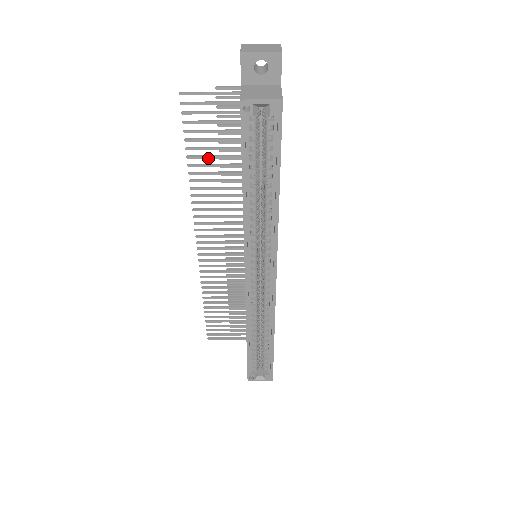
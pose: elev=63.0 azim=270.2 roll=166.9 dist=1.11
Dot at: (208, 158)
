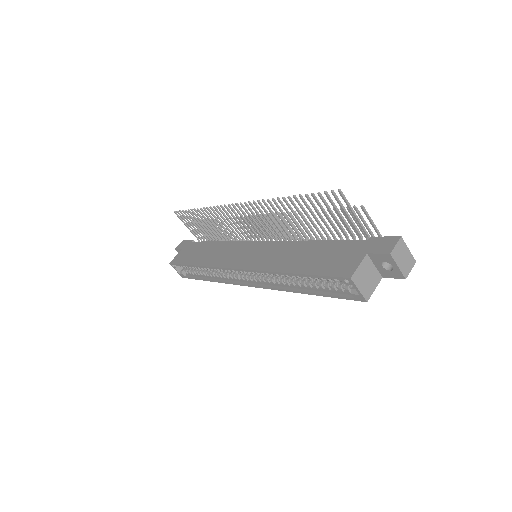
Dot at: (304, 211)
